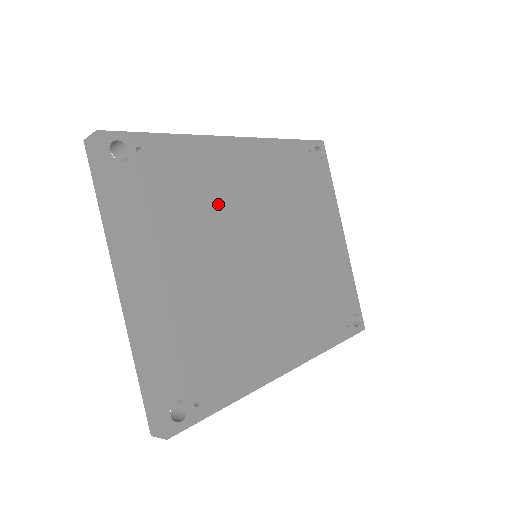
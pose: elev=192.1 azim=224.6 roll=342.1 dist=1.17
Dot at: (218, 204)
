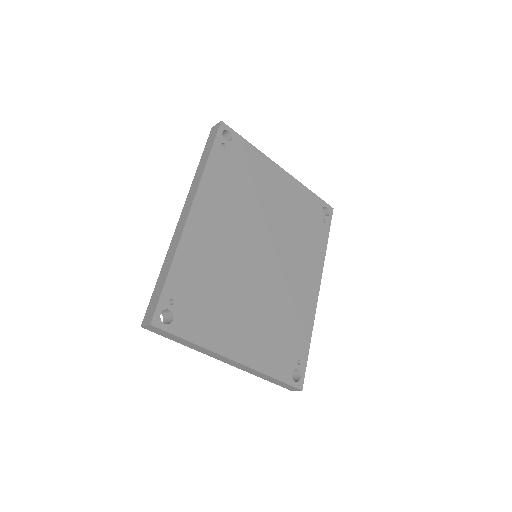
Dot at: (222, 266)
